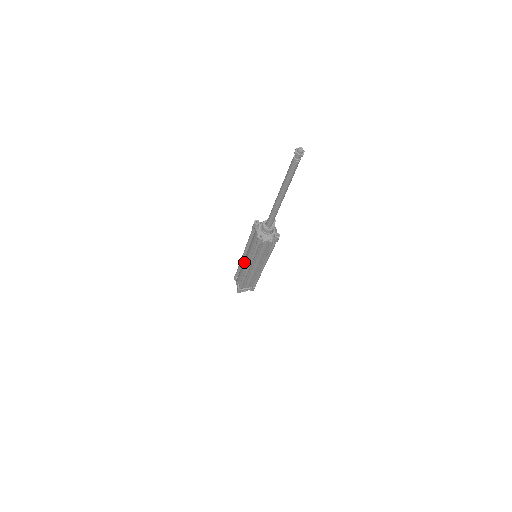
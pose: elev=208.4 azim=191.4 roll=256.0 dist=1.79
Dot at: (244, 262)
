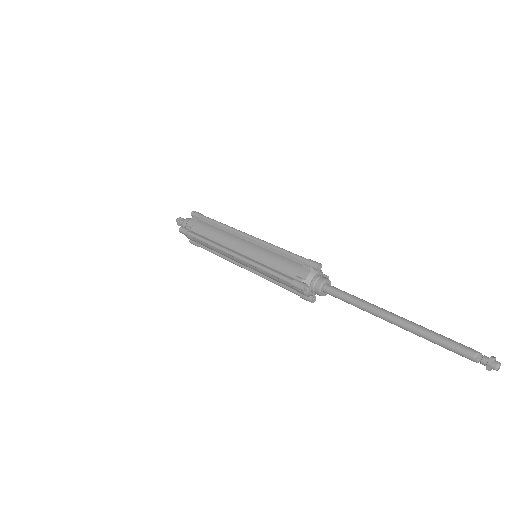
Dot at: (234, 260)
